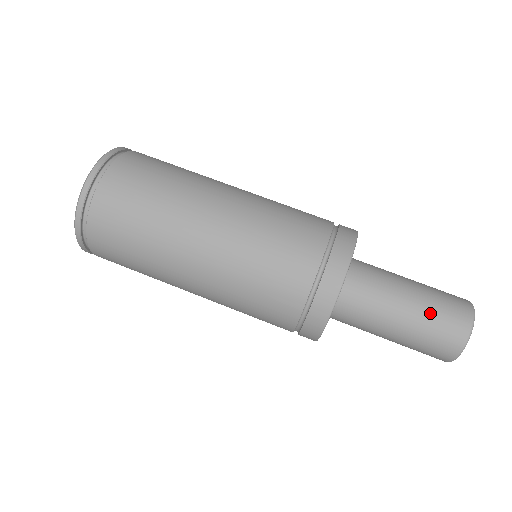
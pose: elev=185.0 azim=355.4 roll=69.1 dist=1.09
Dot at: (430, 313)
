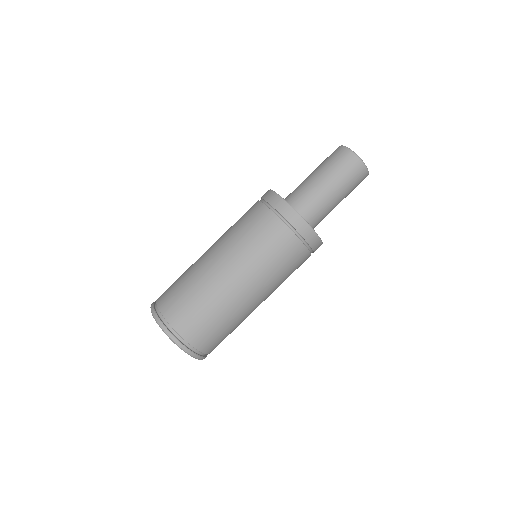
Dot at: (322, 163)
